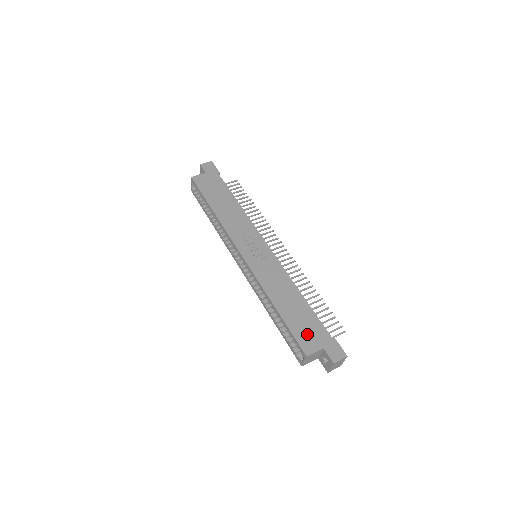
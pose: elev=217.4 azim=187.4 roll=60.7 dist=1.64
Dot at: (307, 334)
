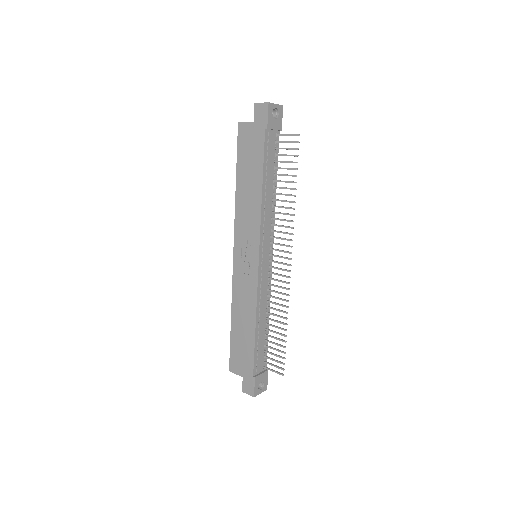
Dot at: (239, 358)
